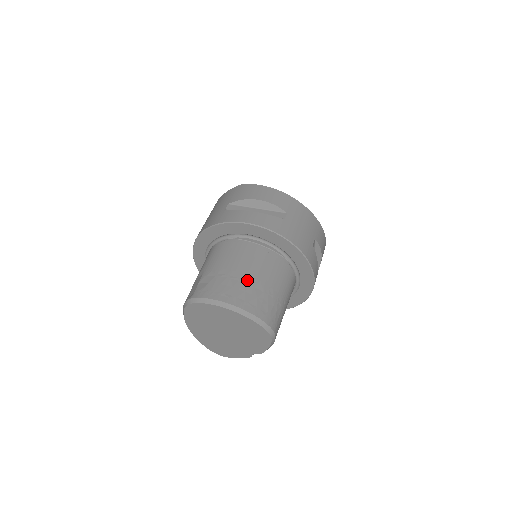
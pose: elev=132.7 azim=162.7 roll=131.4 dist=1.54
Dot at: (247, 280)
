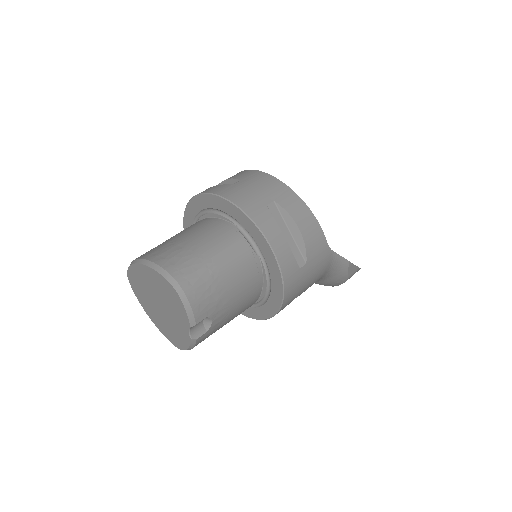
Dot at: (174, 241)
